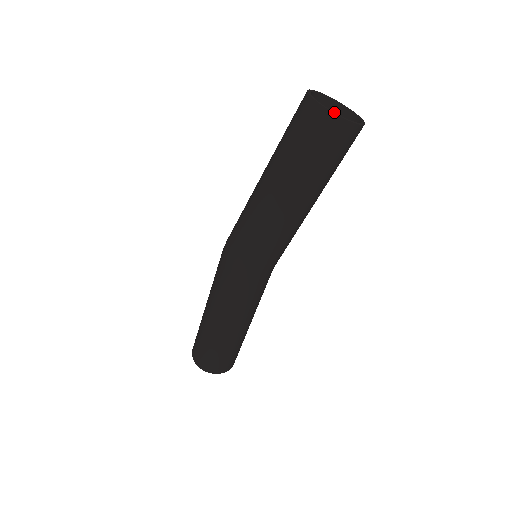
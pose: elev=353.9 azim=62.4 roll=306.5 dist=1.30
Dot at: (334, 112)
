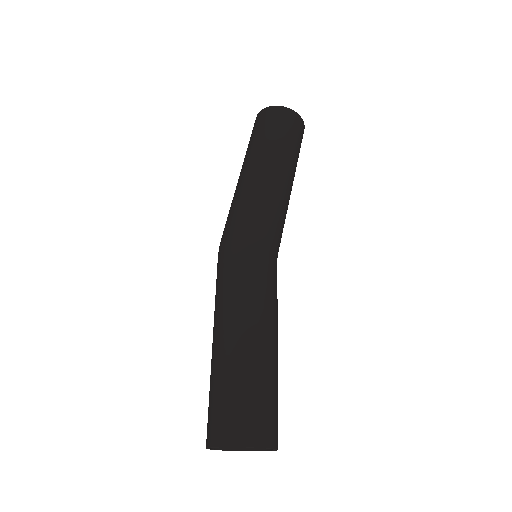
Dot at: (270, 109)
